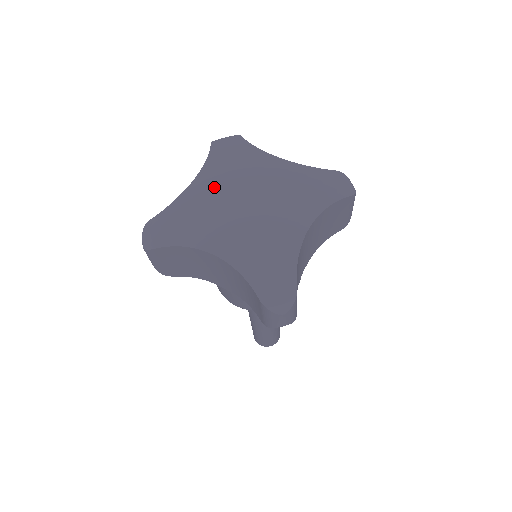
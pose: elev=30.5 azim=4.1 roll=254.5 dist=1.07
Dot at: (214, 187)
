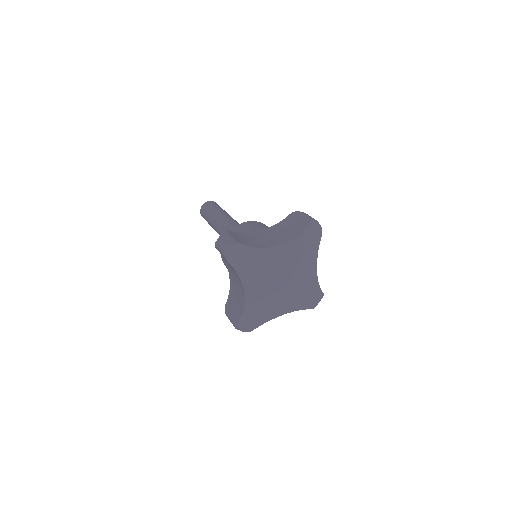
Dot at: (281, 262)
